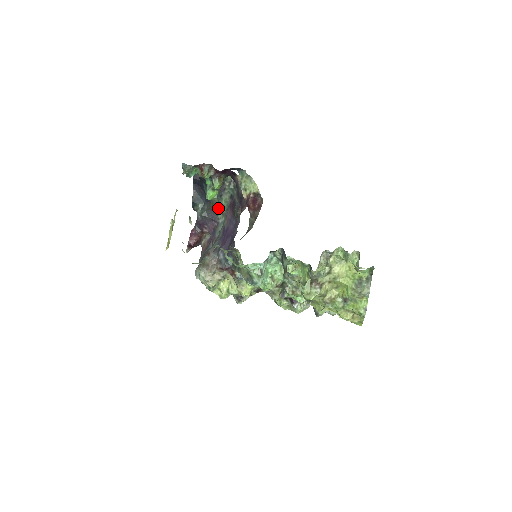
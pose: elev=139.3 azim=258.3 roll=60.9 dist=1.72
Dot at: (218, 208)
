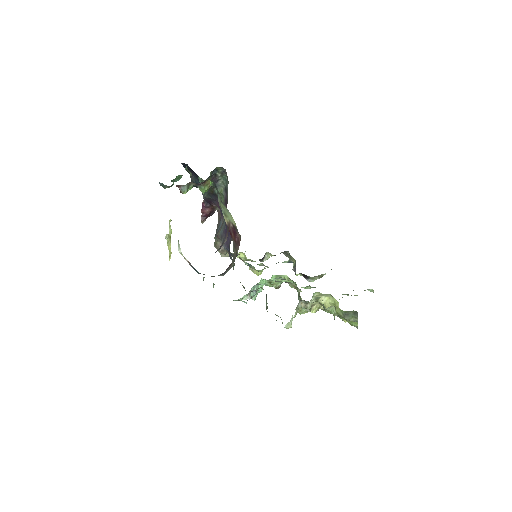
Dot at: occluded
